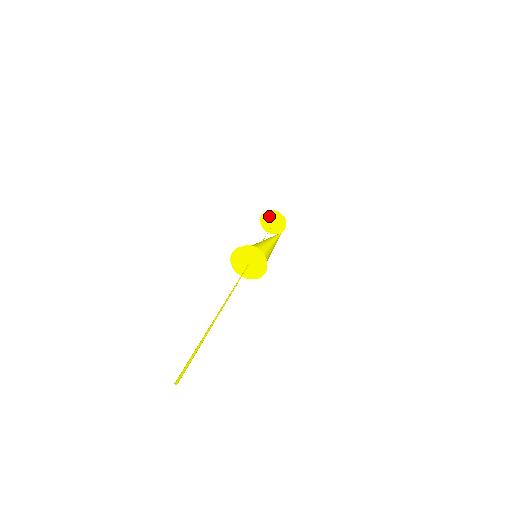
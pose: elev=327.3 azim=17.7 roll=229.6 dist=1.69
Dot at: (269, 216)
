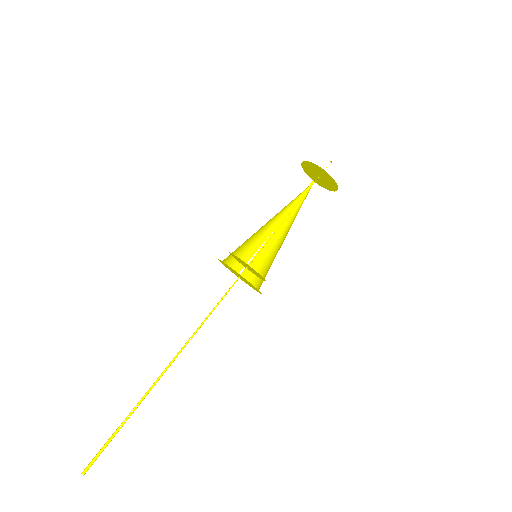
Dot at: (324, 174)
